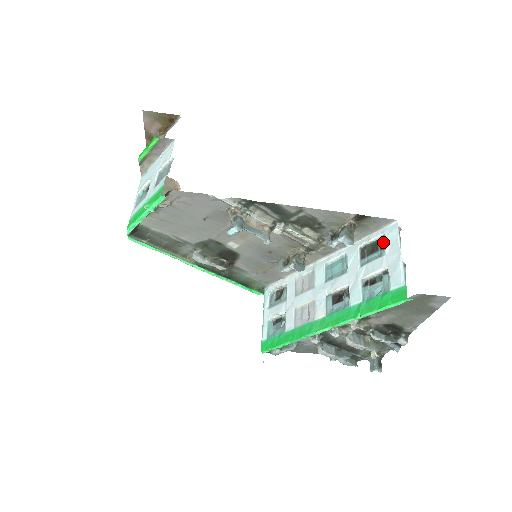
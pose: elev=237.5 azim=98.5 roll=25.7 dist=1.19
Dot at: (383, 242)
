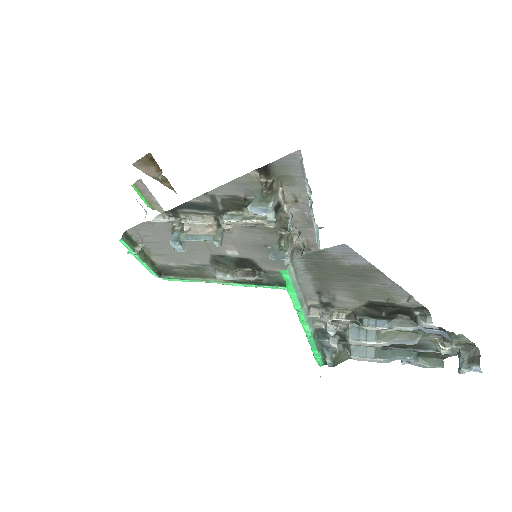
Dot at: occluded
